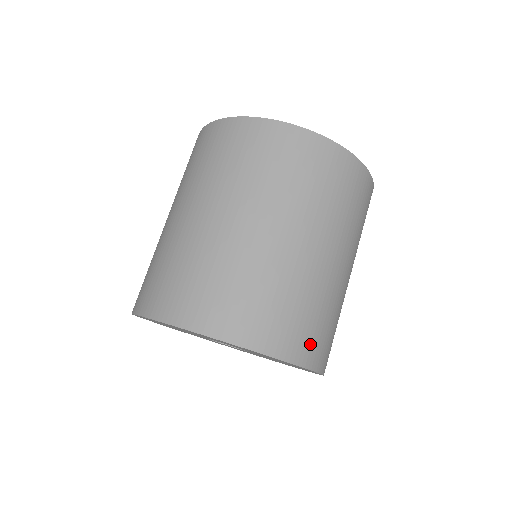
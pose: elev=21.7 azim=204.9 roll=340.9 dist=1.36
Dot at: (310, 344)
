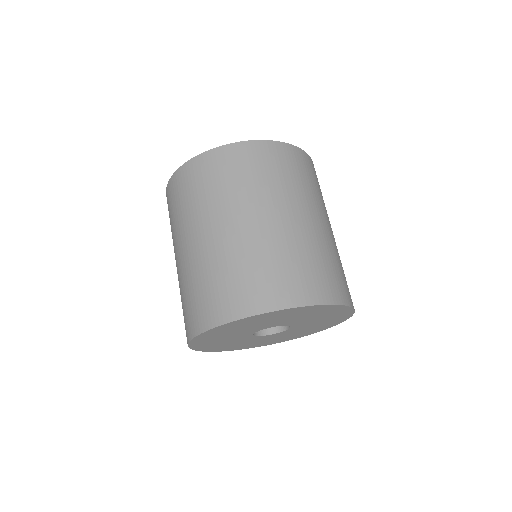
Dot at: (272, 291)
